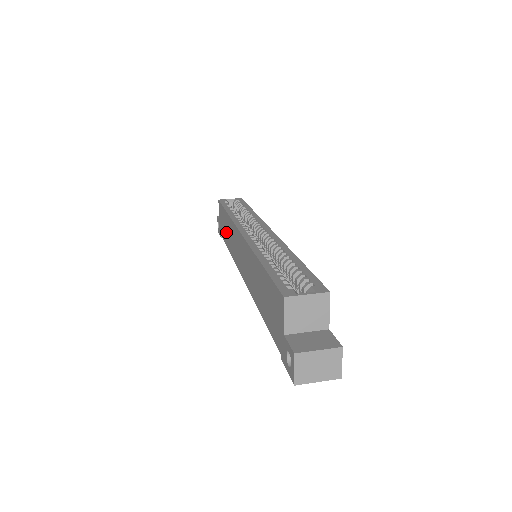
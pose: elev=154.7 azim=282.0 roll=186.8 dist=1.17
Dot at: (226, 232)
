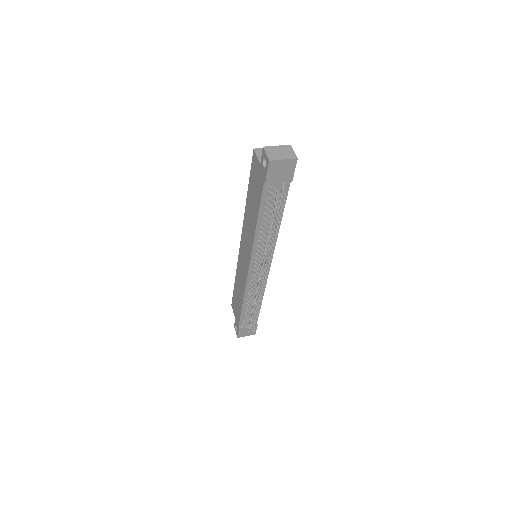
Dot at: (238, 297)
